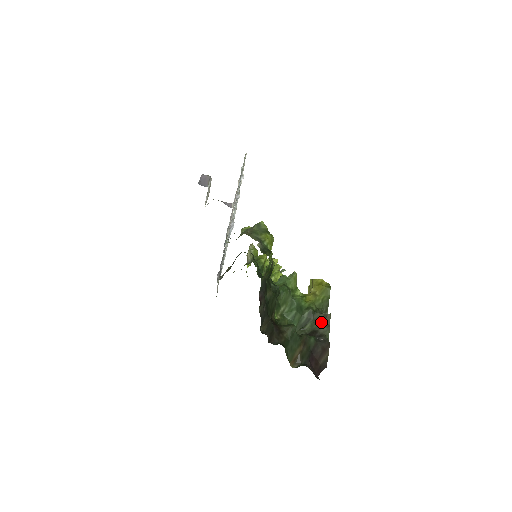
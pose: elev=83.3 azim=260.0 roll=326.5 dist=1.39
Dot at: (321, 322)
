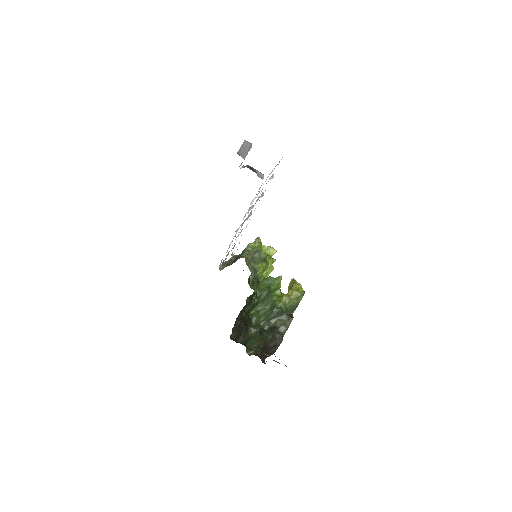
Dot at: (284, 322)
